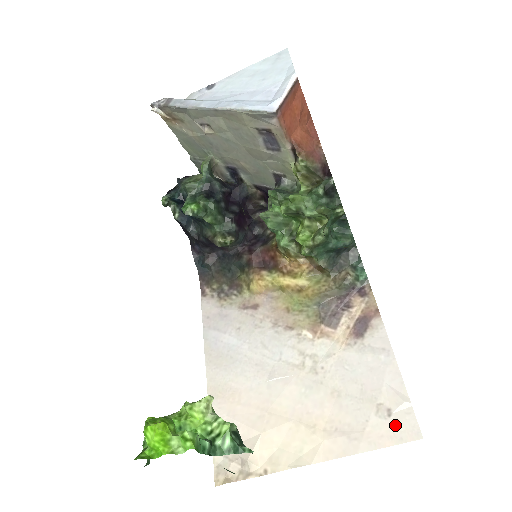
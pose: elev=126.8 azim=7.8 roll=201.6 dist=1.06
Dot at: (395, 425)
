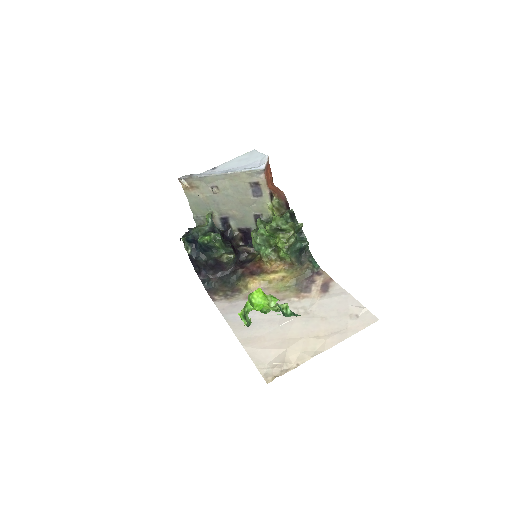
Dot at: (363, 320)
